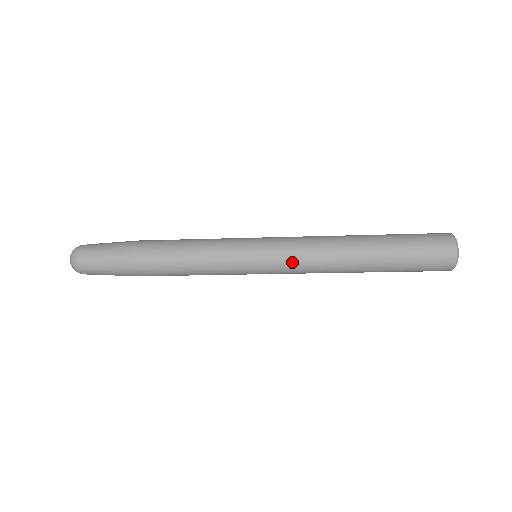
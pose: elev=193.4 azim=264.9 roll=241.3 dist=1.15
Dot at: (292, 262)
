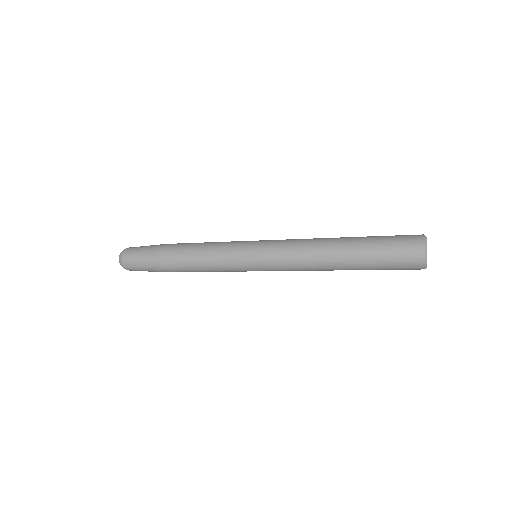
Dot at: (281, 263)
